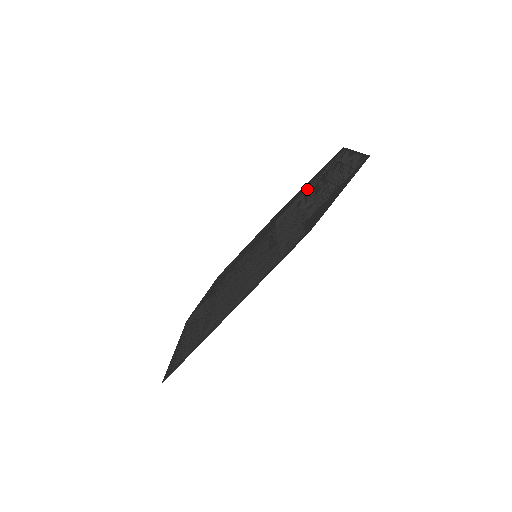
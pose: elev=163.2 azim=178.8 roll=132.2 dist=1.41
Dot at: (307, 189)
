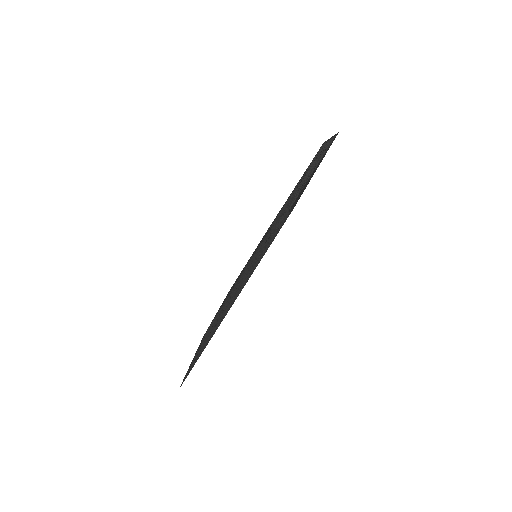
Dot at: occluded
